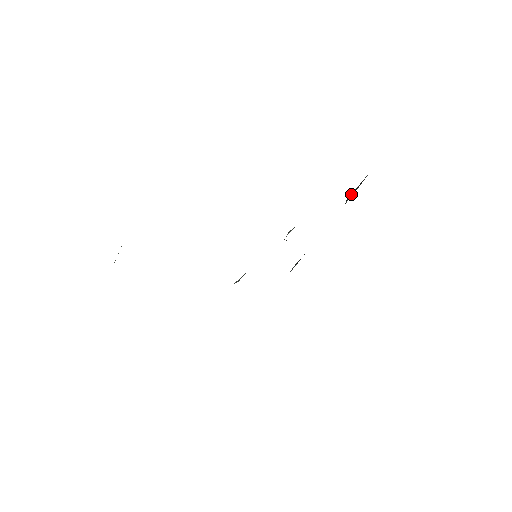
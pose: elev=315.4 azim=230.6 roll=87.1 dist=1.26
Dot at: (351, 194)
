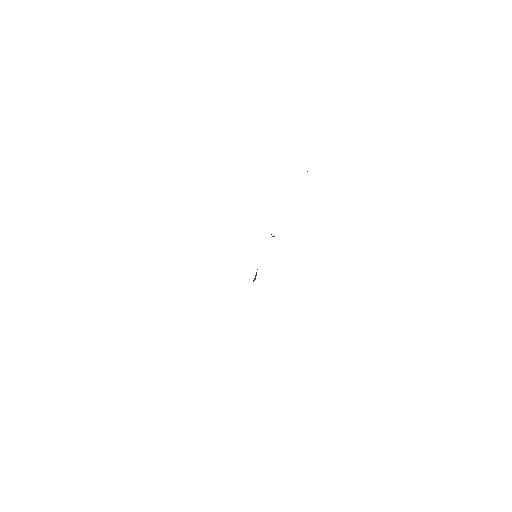
Dot at: occluded
